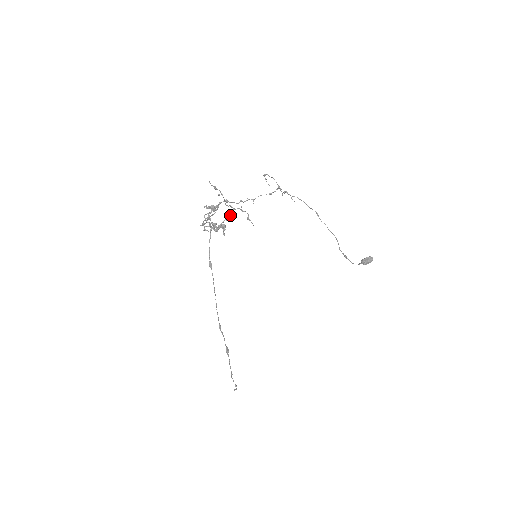
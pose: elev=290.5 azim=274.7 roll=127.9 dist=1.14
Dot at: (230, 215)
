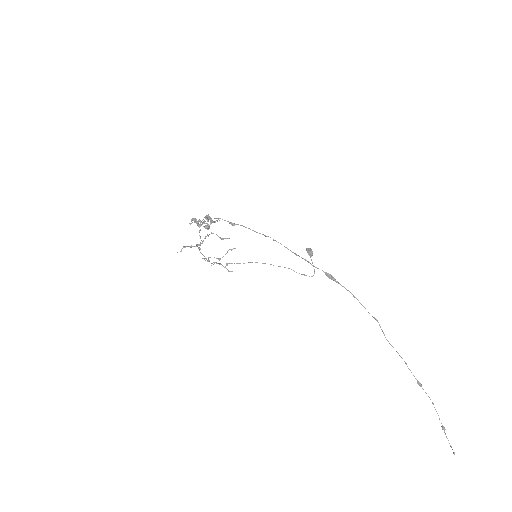
Dot at: occluded
